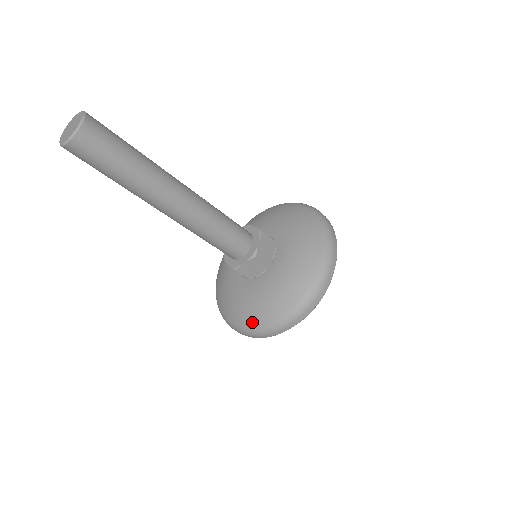
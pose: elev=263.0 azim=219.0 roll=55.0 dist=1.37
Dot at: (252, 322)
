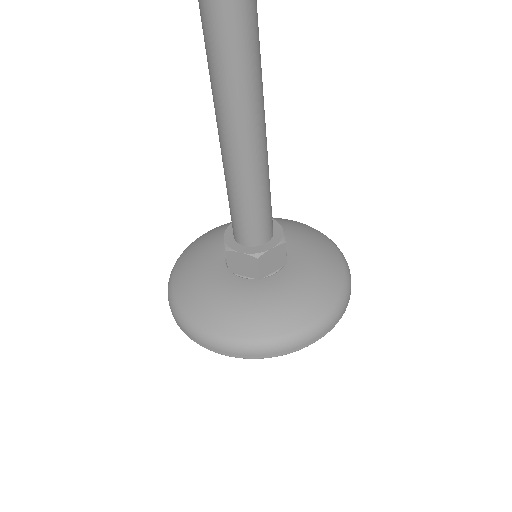
Dot at: (191, 311)
